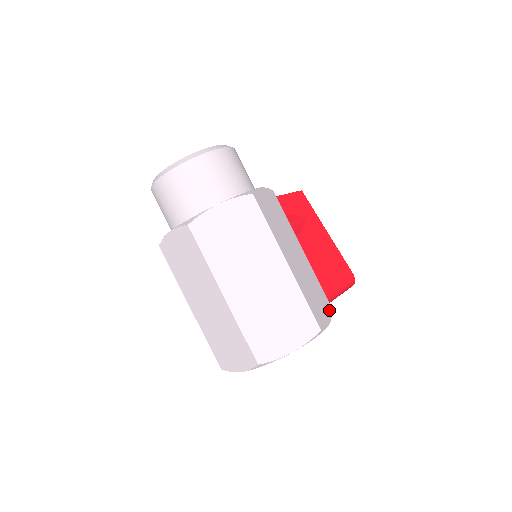
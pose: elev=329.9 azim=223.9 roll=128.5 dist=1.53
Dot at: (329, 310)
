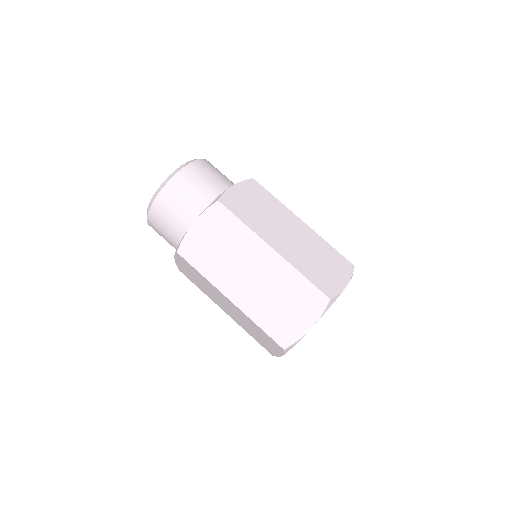
Dot at: occluded
